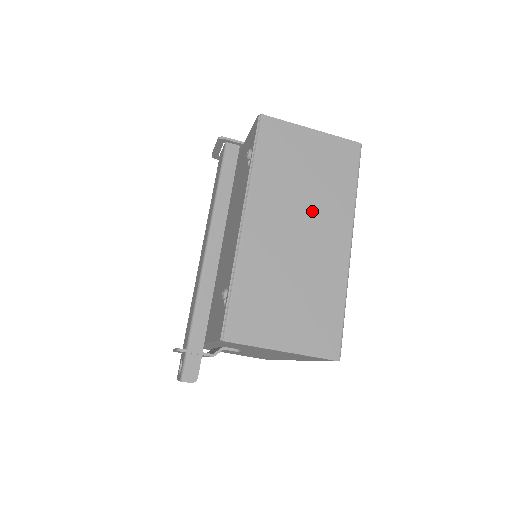
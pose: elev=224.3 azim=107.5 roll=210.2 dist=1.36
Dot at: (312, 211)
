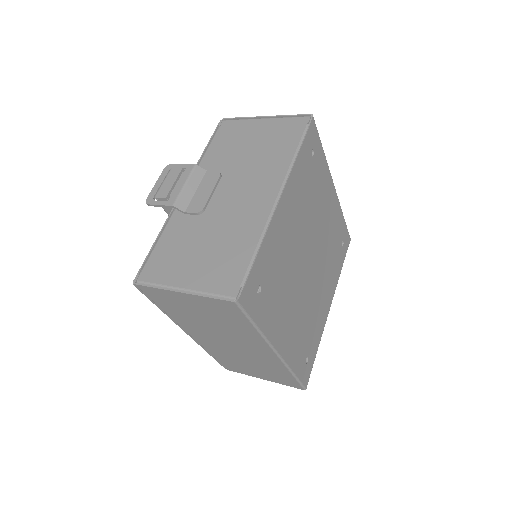
Dot at: (230, 336)
